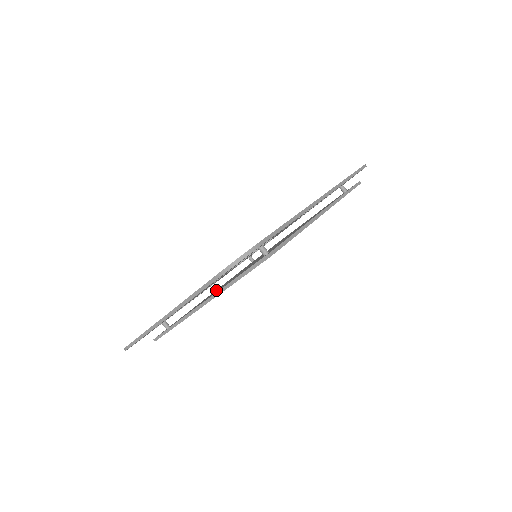
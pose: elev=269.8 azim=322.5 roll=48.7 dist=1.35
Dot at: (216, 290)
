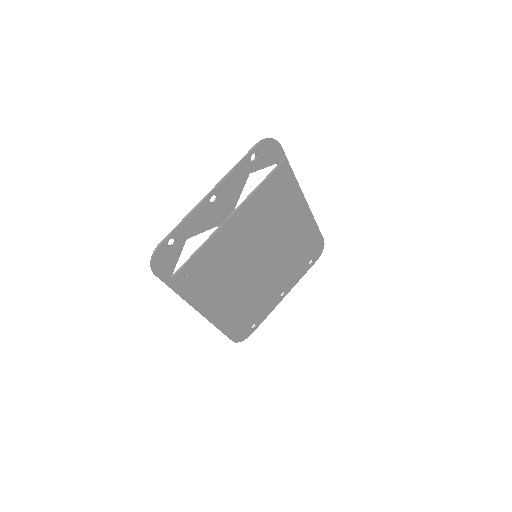
Dot at: (220, 287)
